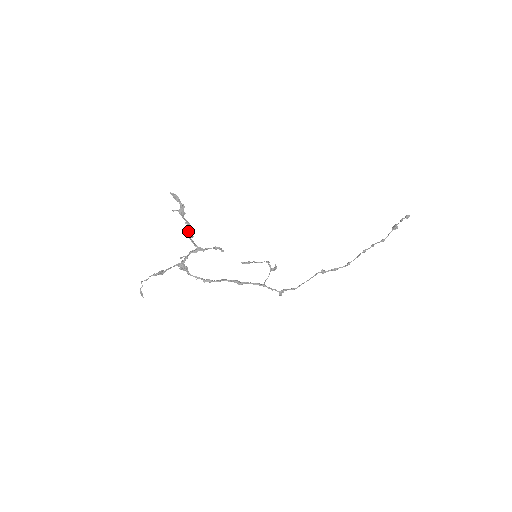
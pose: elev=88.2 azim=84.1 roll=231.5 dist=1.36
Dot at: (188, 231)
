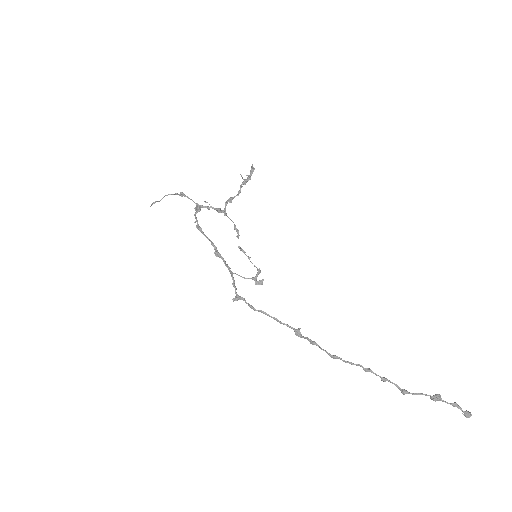
Dot at: (233, 197)
